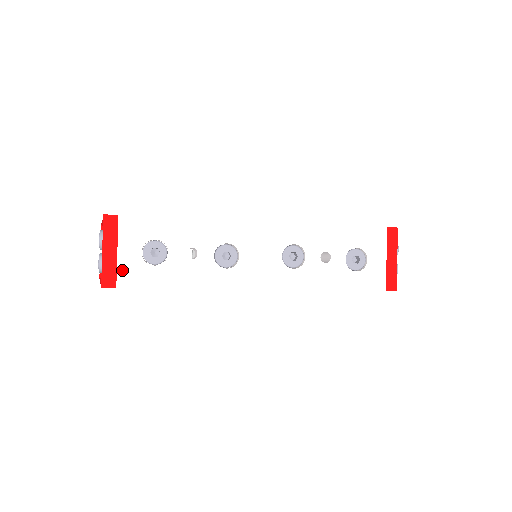
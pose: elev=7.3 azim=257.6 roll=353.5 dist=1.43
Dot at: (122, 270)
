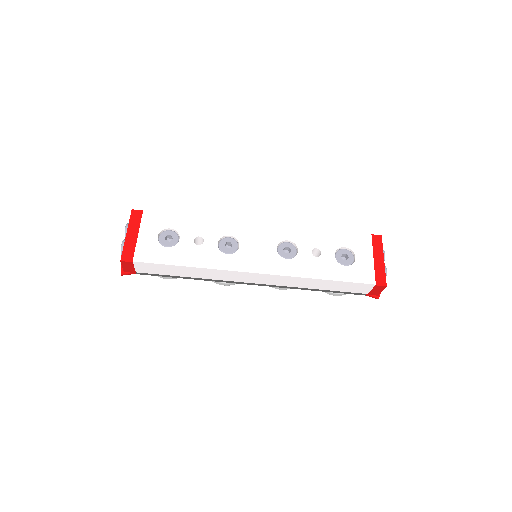
Dot at: (140, 248)
